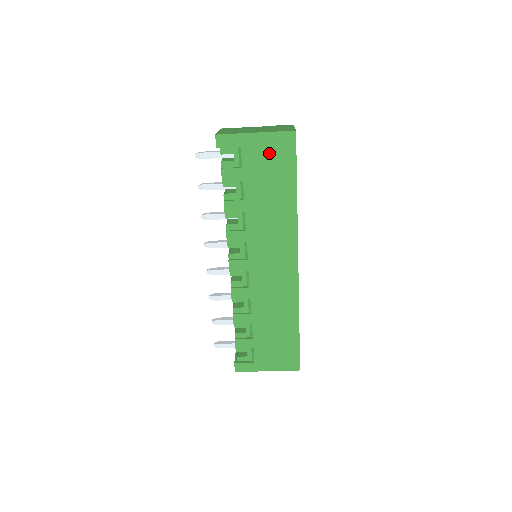
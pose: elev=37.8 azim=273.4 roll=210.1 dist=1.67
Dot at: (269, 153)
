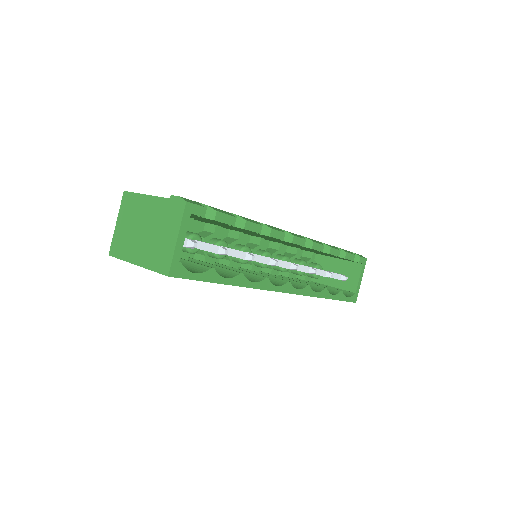
Dot at: occluded
